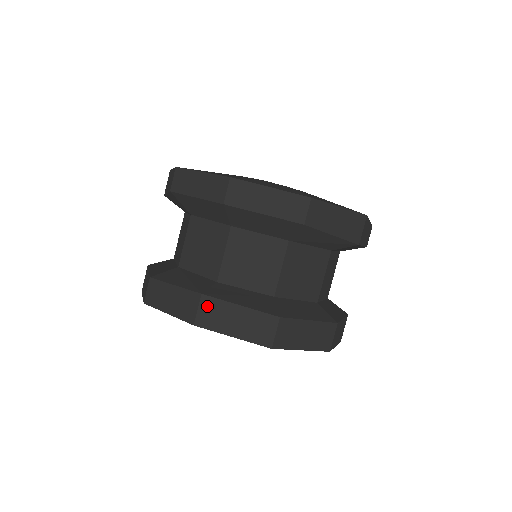
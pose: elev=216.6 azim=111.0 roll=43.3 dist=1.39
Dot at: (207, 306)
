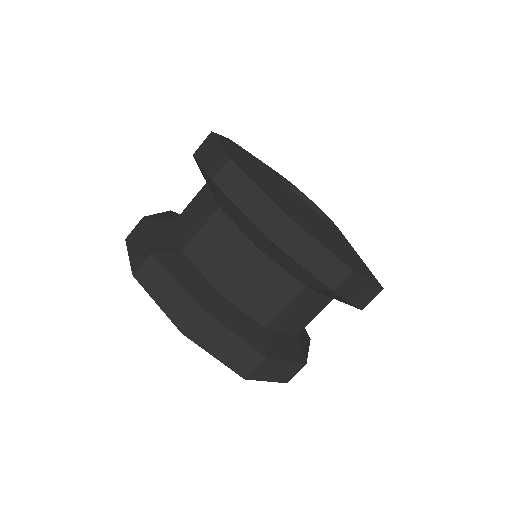
Dot at: (203, 322)
